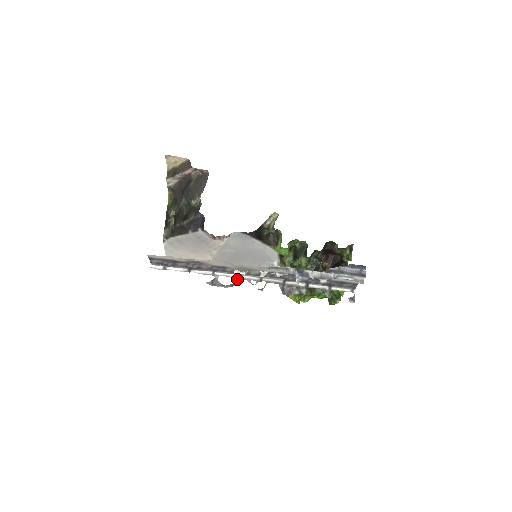
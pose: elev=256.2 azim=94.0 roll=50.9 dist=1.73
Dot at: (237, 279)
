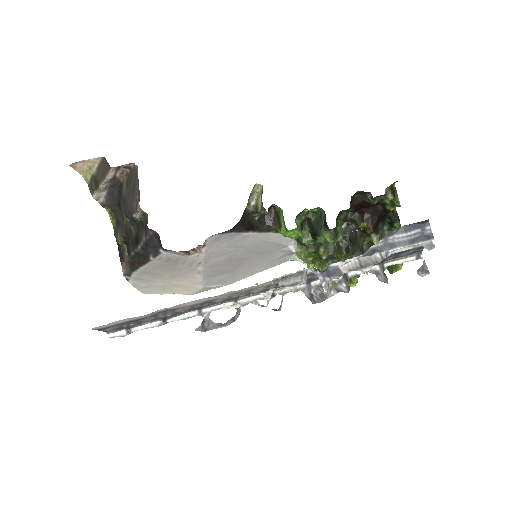
Dot at: occluded
